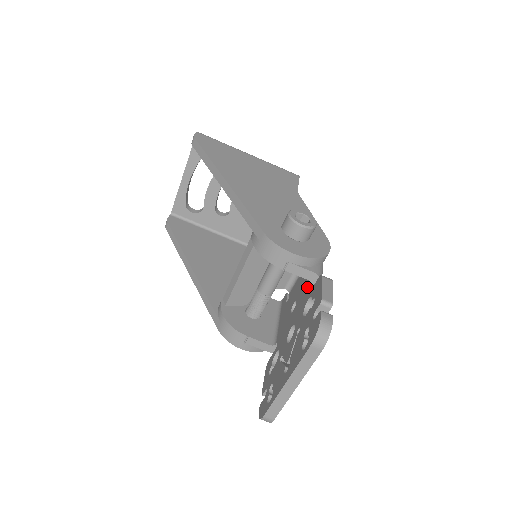
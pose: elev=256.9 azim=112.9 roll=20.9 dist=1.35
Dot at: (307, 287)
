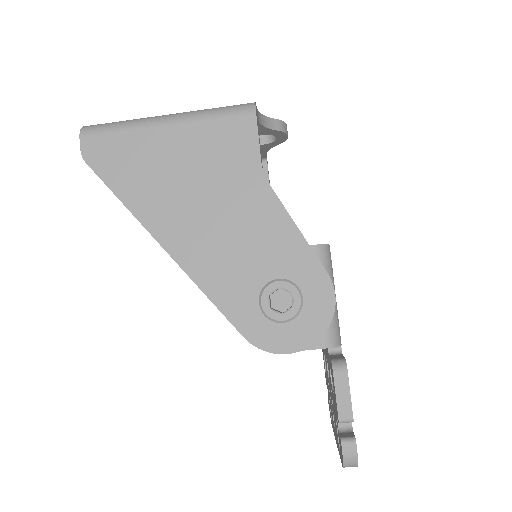
Dot at: occluded
